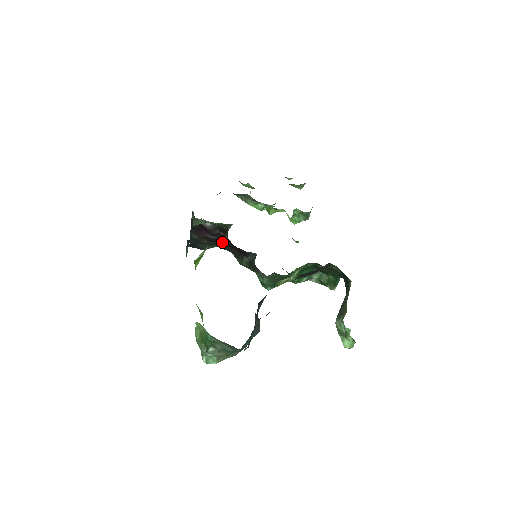
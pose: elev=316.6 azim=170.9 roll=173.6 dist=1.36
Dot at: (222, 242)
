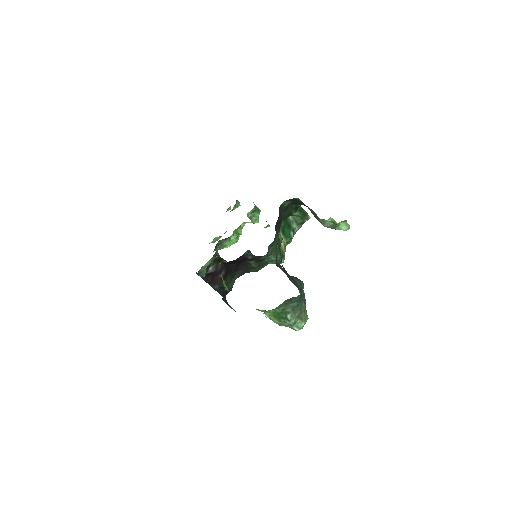
Dot at: (231, 270)
